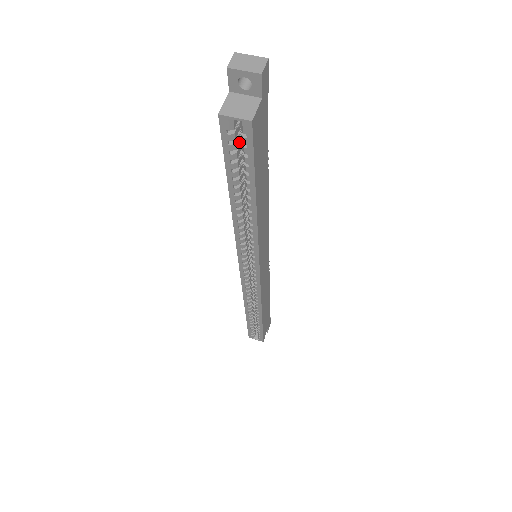
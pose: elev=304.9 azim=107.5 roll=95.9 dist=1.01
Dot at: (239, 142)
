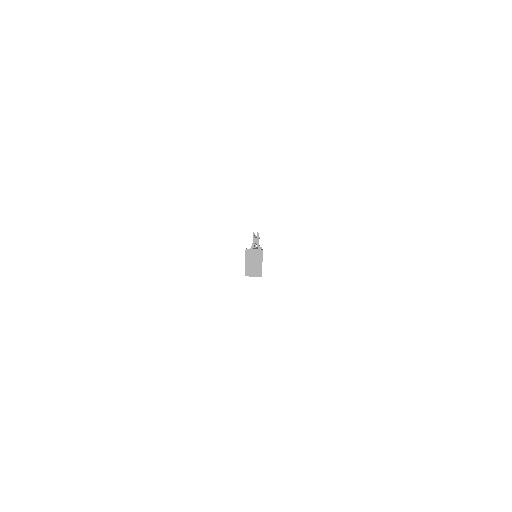
Dot at: occluded
